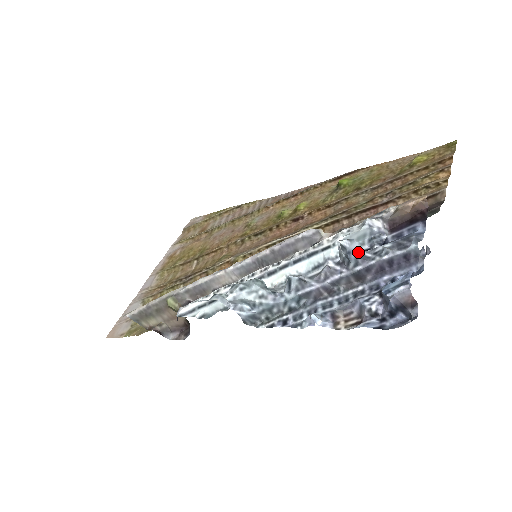
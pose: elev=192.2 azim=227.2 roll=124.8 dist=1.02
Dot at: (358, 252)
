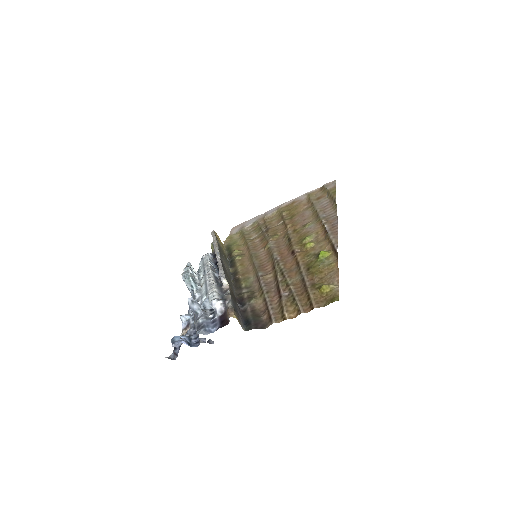
Dot at: (195, 310)
